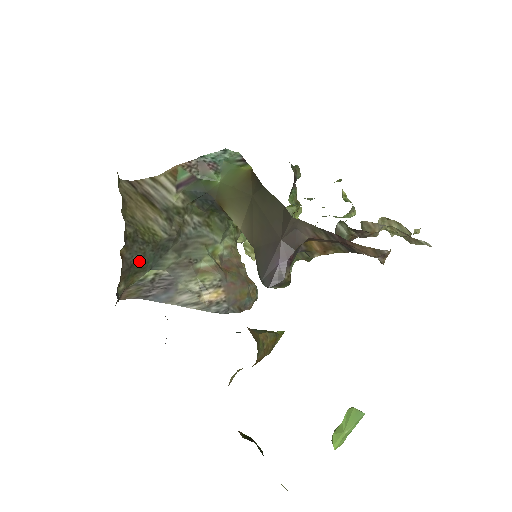
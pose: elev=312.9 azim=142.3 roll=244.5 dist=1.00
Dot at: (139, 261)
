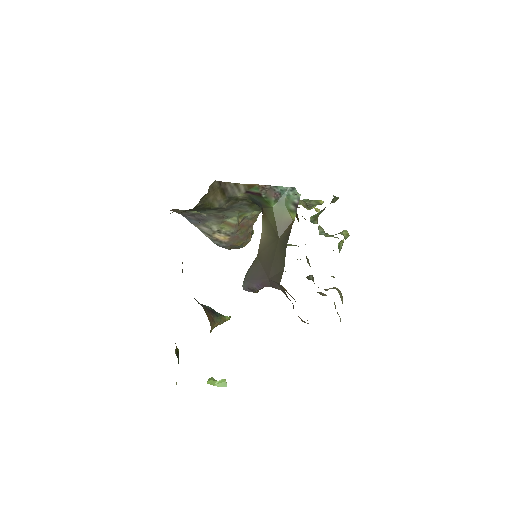
Dot at: (193, 210)
